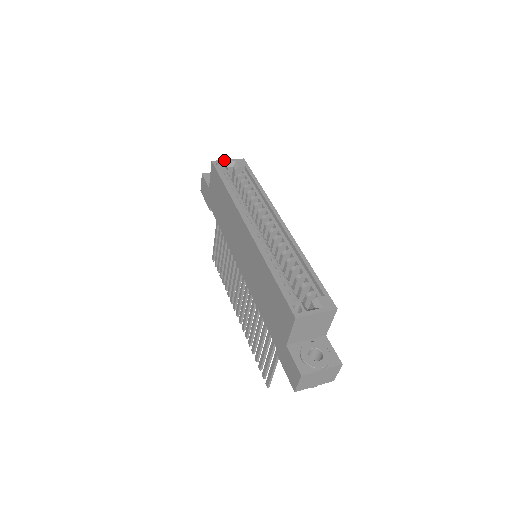
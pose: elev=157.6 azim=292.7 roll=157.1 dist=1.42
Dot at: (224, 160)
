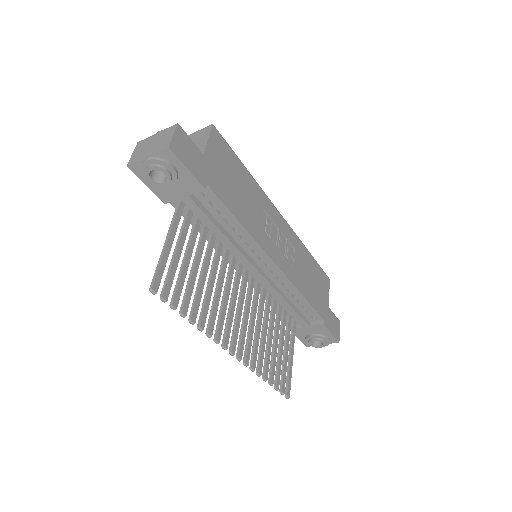
Dot at: occluded
